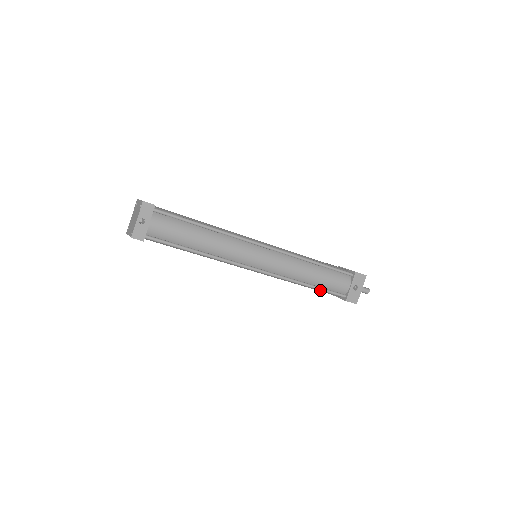
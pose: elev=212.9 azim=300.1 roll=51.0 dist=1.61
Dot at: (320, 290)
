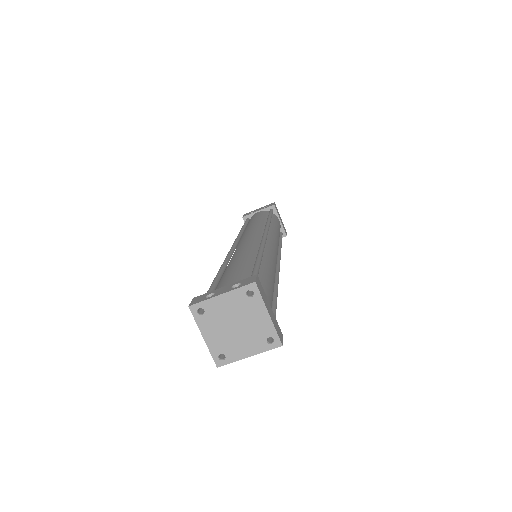
Dot at: occluded
